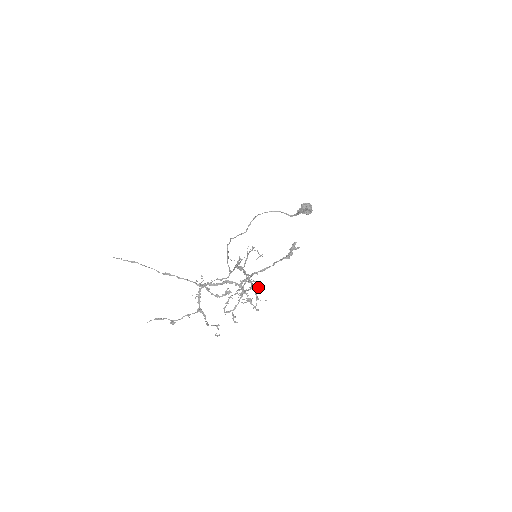
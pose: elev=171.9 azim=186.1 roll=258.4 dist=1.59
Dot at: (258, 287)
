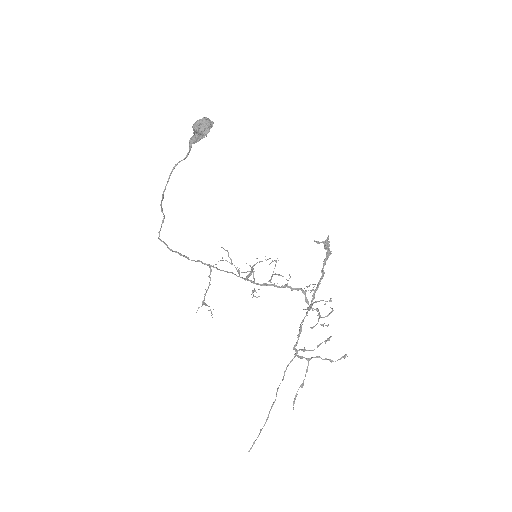
Dot at: (309, 286)
